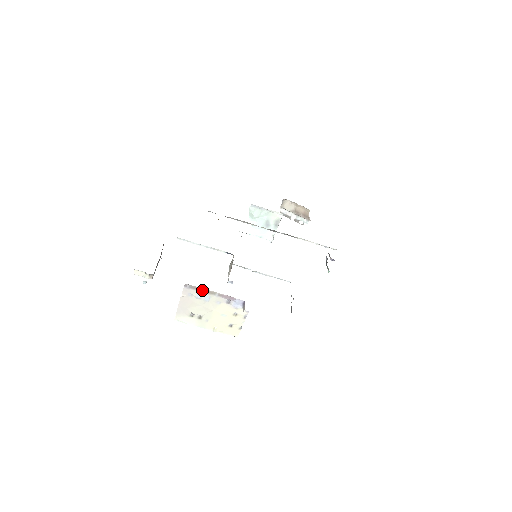
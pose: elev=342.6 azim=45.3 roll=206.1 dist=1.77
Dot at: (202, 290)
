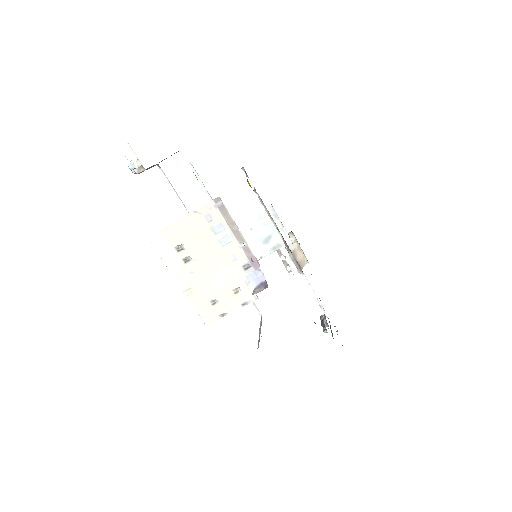
Dot at: (231, 223)
